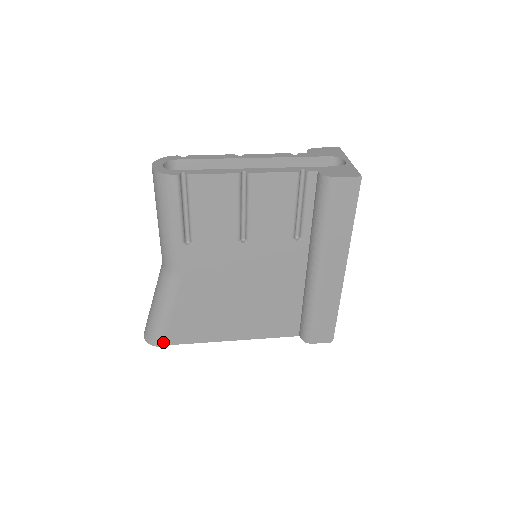
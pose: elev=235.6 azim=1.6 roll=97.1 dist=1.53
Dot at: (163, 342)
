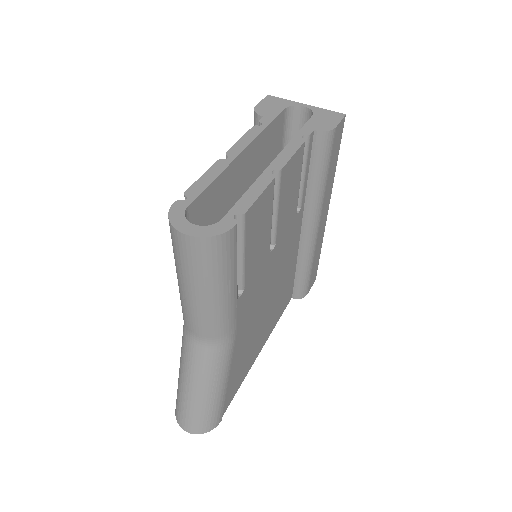
Dot at: (221, 416)
